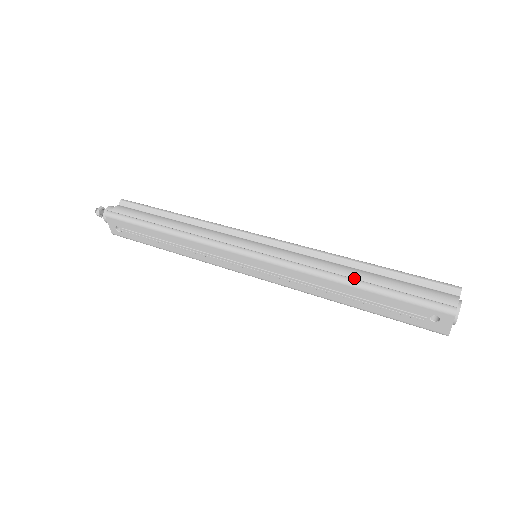
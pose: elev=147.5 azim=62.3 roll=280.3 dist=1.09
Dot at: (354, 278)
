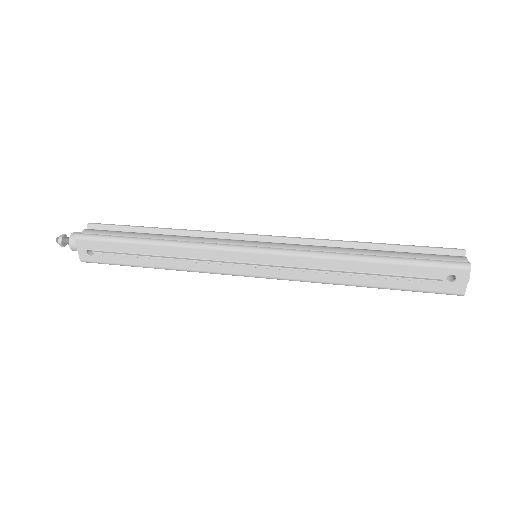
Dot at: (366, 256)
